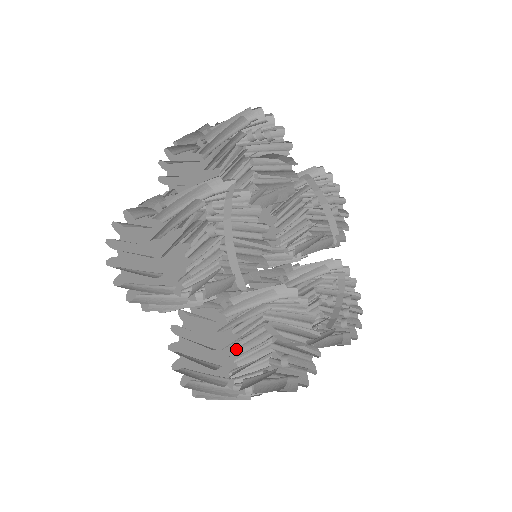
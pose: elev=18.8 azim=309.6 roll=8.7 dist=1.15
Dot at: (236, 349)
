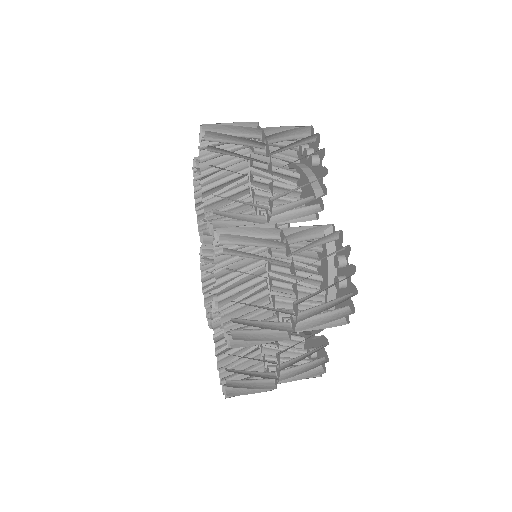
Dot at: occluded
